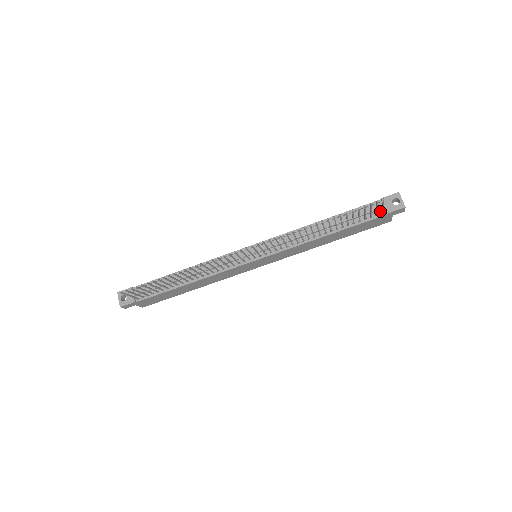
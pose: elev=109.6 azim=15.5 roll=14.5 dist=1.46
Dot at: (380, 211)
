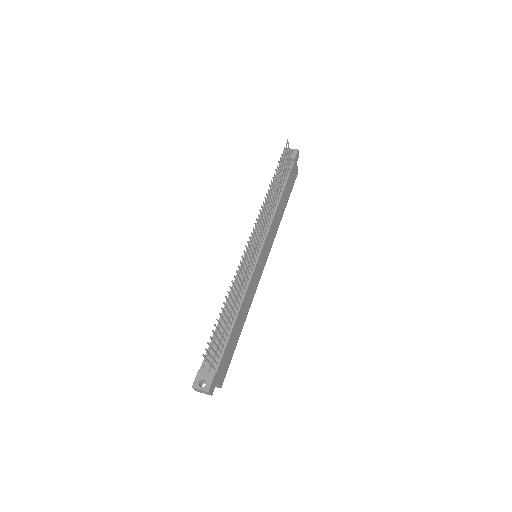
Dot at: occluded
